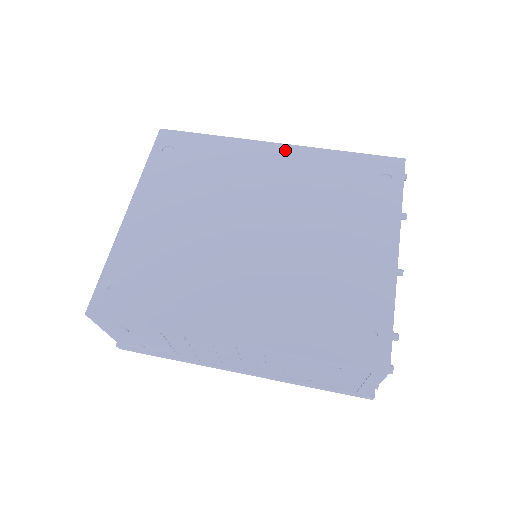
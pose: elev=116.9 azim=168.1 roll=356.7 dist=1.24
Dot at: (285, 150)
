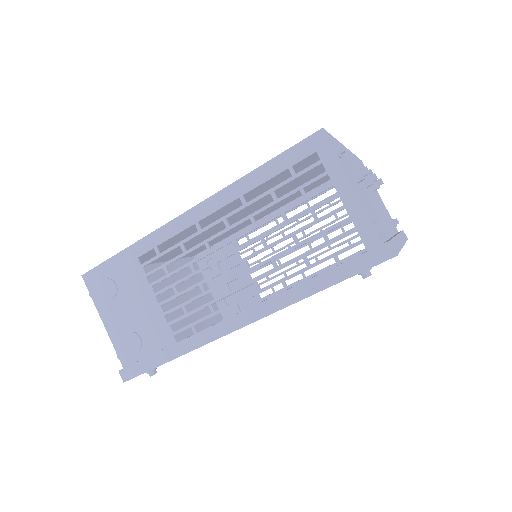
Dot at: occluded
